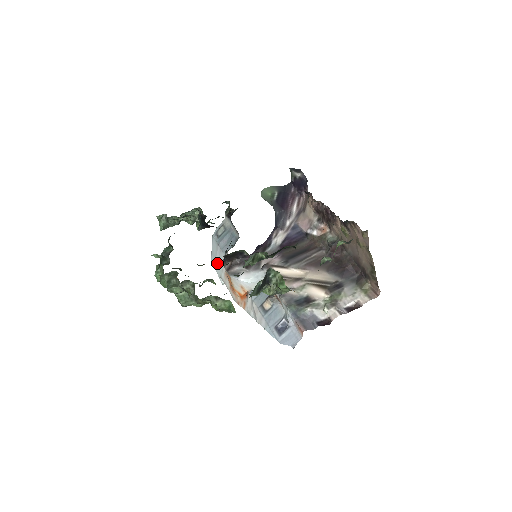
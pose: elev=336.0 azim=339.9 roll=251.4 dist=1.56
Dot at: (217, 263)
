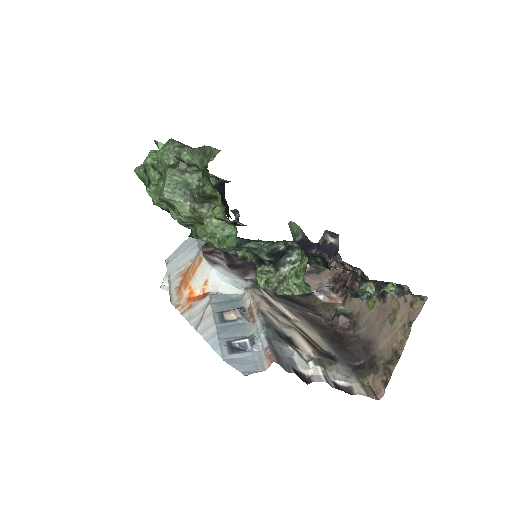
Dot at: (177, 260)
